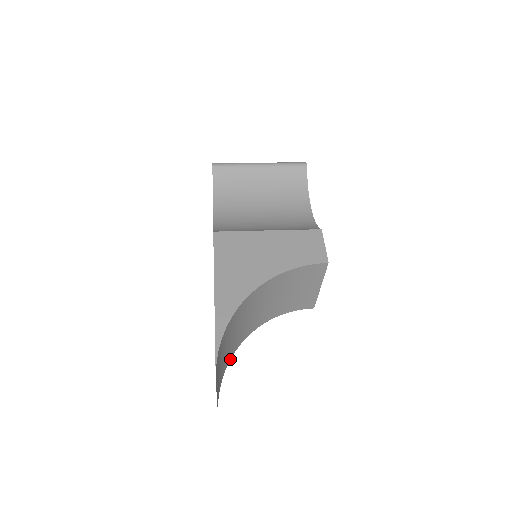
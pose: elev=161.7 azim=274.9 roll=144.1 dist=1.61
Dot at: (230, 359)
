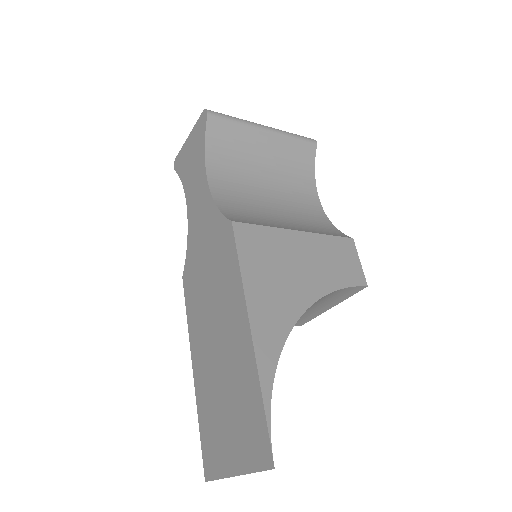
Dot at: occluded
